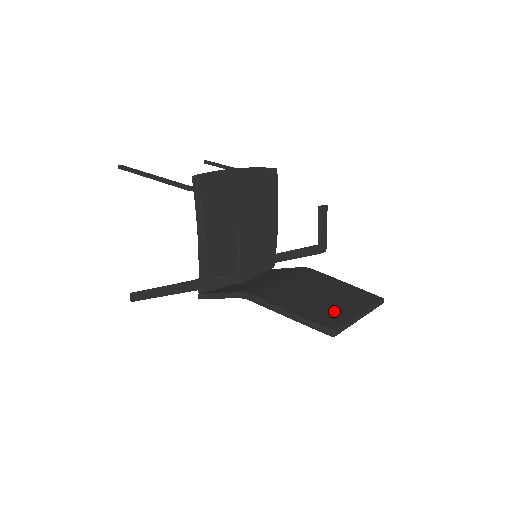
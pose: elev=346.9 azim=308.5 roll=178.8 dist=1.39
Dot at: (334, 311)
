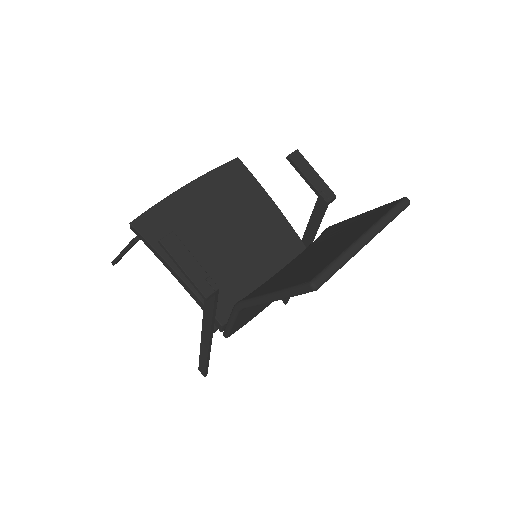
Dot at: (326, 257)
